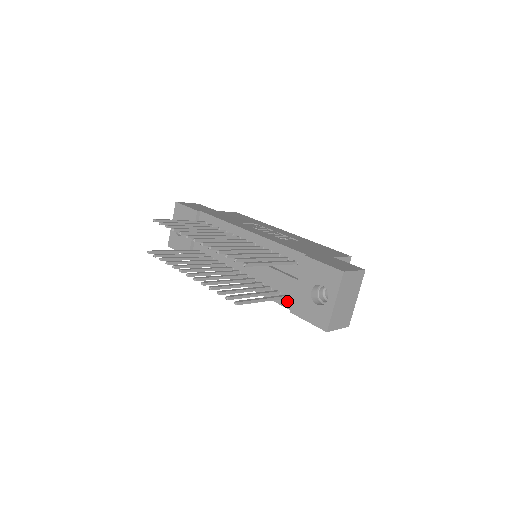
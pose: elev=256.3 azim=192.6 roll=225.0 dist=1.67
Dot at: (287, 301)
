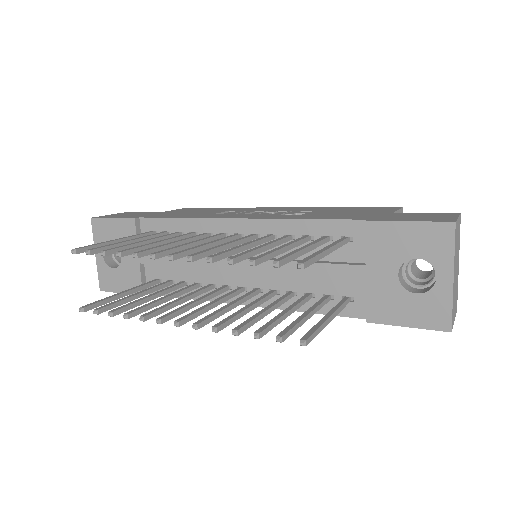
Dot at: (351, 306)
